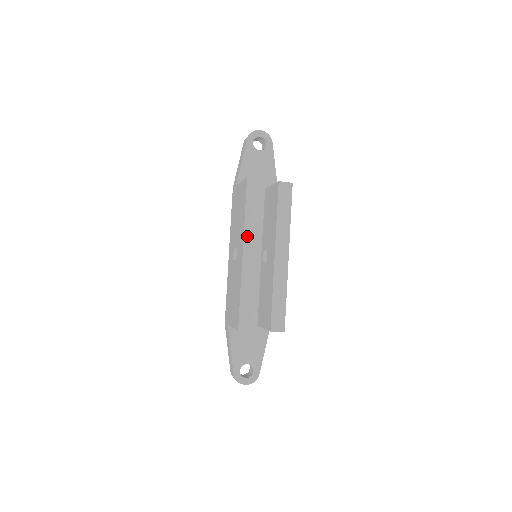
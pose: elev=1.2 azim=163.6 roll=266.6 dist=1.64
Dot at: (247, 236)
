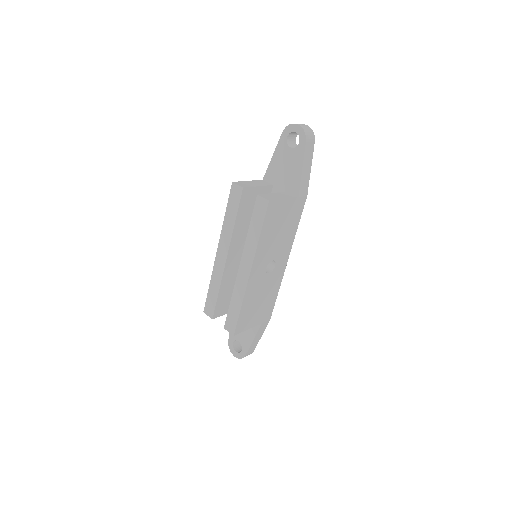
Dot at: (223, 238)
